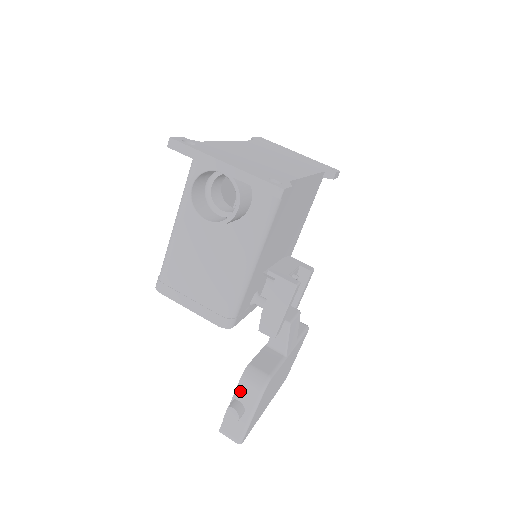
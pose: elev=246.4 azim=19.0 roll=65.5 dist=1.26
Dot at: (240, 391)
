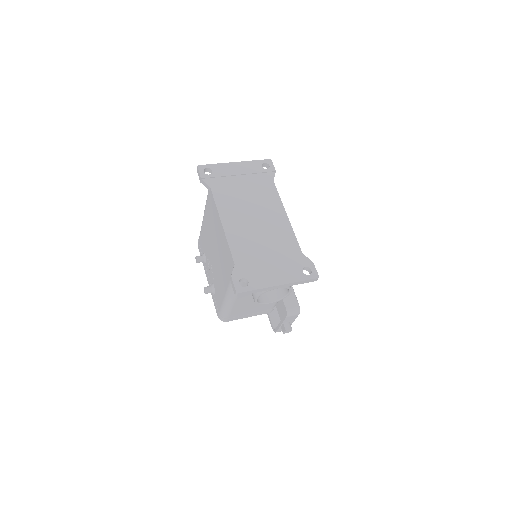
Dot at: (286, 320)
